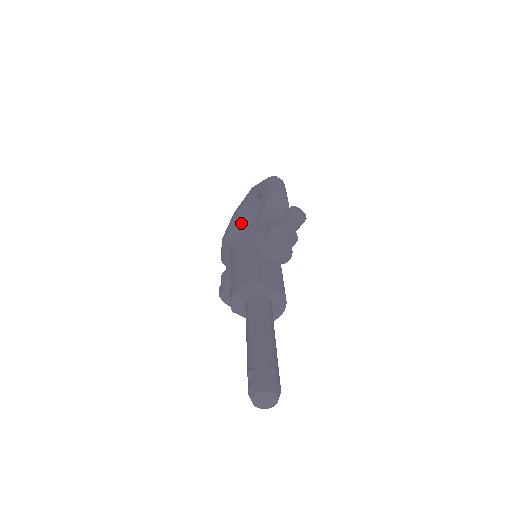
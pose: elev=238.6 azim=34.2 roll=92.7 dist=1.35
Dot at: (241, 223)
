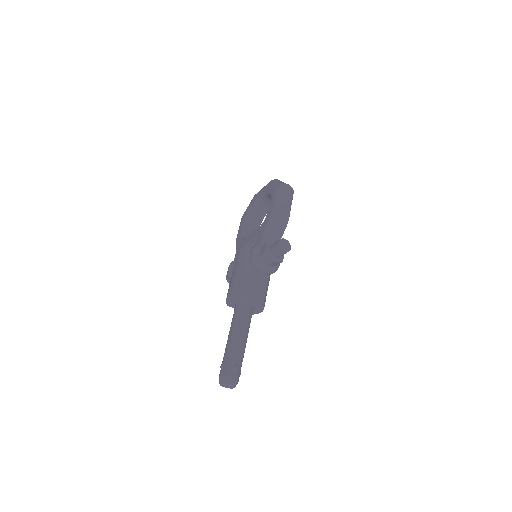
Dot at: (258, 208)
